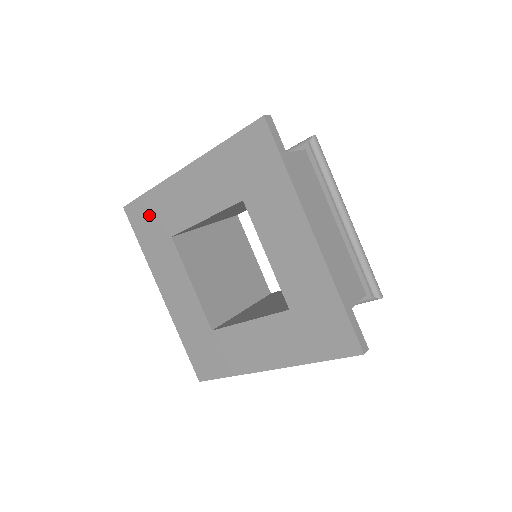
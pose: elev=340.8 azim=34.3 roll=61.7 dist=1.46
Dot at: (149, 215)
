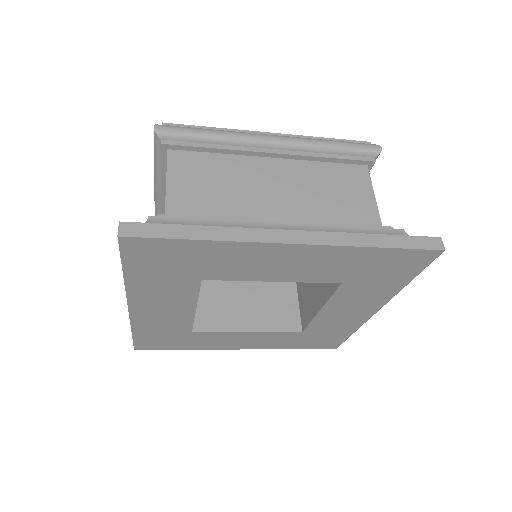
Dot at: (177, 258)
